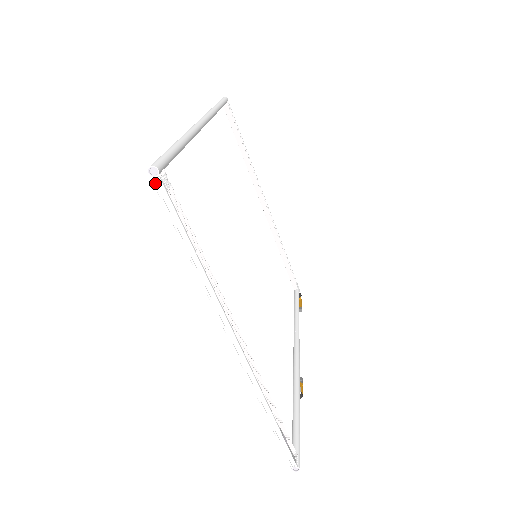
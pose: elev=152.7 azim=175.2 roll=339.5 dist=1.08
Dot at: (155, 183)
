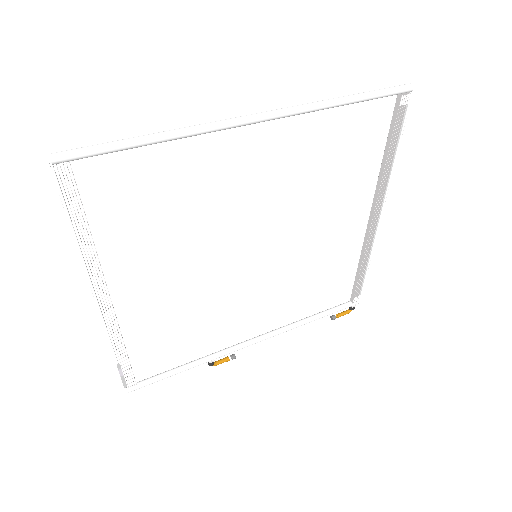
Dot at: (50, 167)
